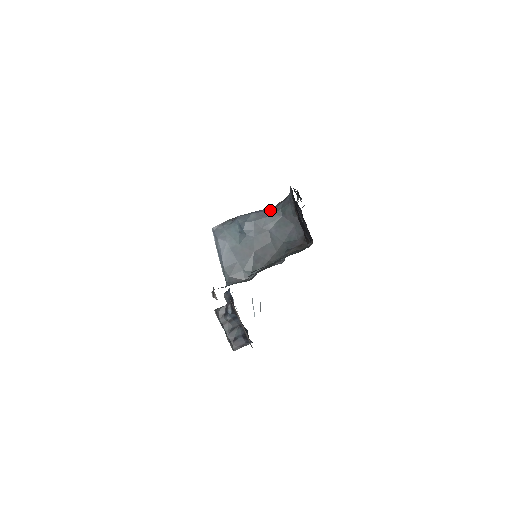
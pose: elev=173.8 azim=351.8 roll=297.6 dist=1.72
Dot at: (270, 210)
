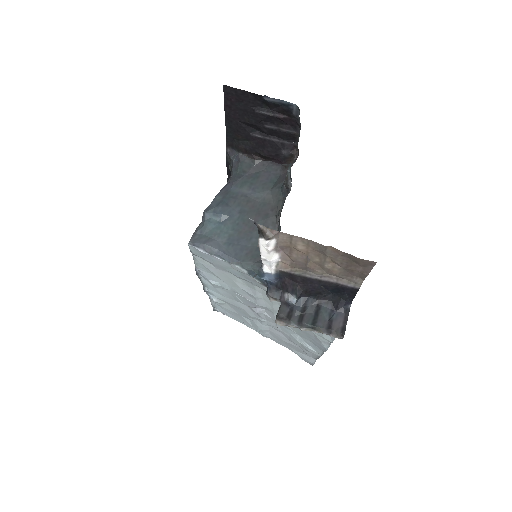
Dot at: (228, 183)
